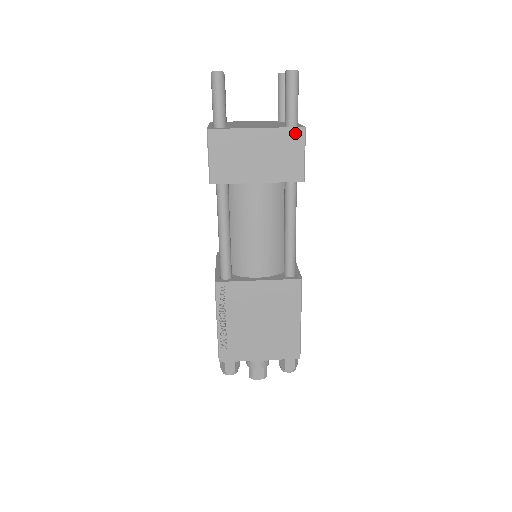
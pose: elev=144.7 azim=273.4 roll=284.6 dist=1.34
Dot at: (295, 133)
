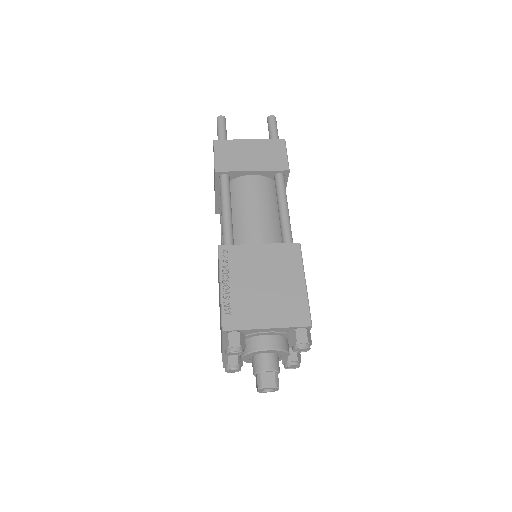
Dot at: (278, 142)
